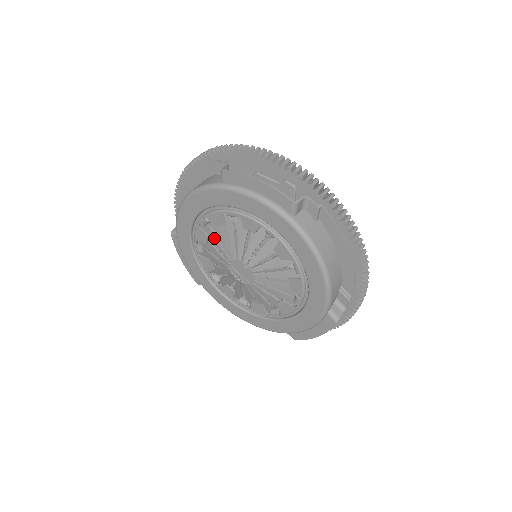
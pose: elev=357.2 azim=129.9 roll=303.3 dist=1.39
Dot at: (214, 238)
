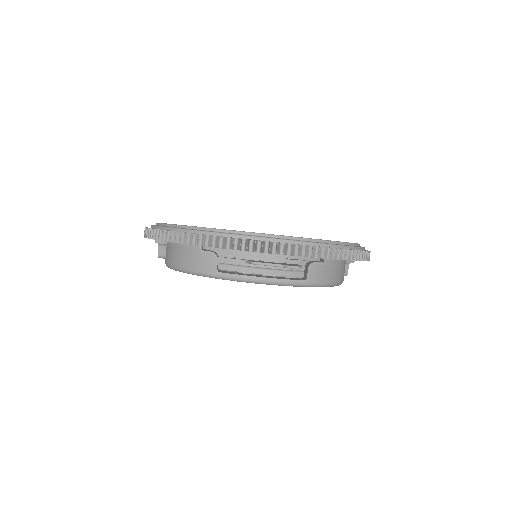
Dot at: occluded
